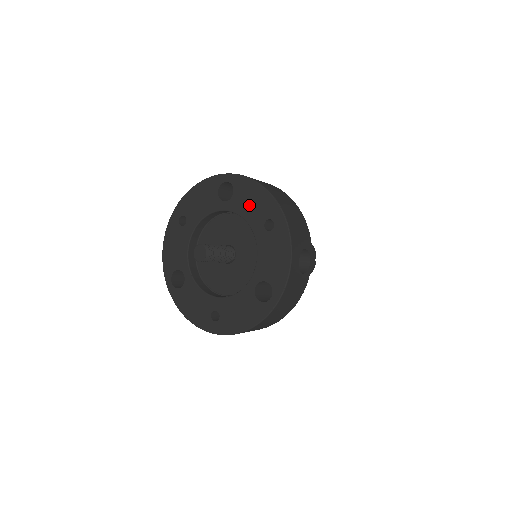
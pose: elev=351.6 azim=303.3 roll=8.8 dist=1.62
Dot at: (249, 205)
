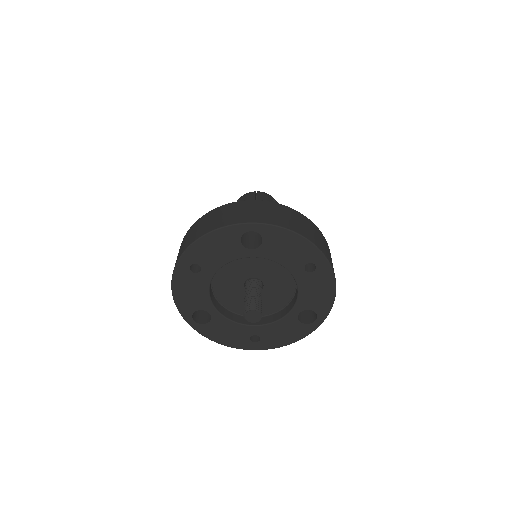
Dot at: (284, 252)
